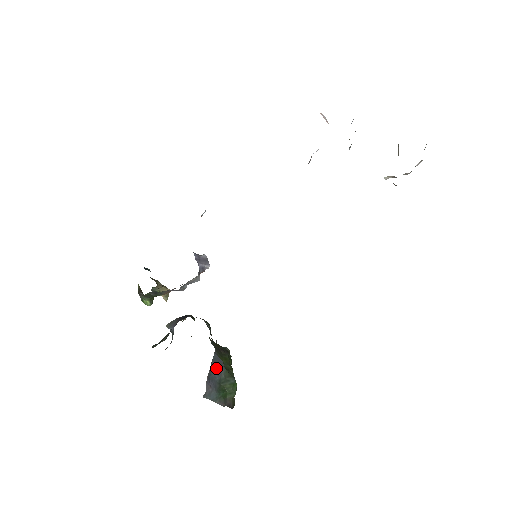
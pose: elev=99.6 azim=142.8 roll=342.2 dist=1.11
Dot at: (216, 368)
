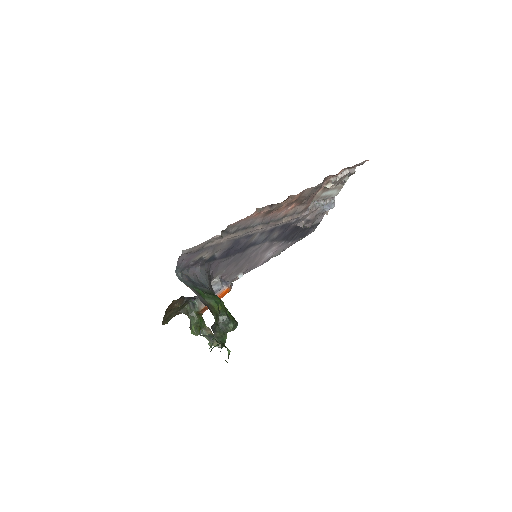
Dot at: (202, 285)
